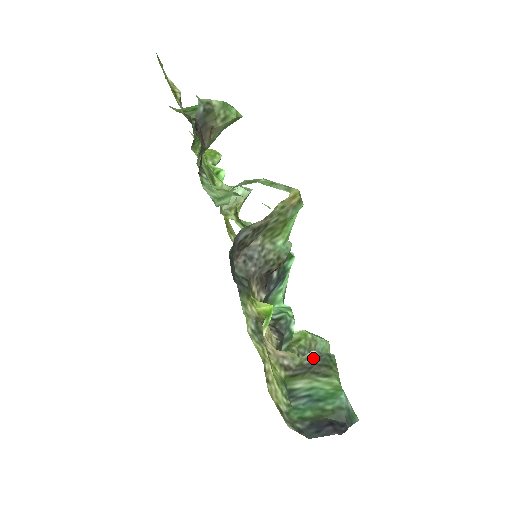
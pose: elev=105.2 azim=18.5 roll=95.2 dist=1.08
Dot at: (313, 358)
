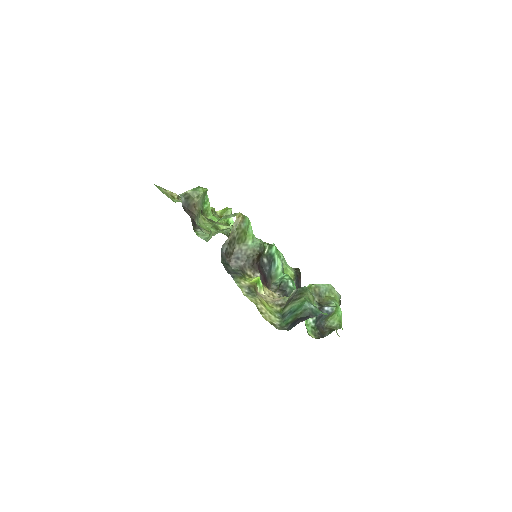
Dot at: (294, 293)
